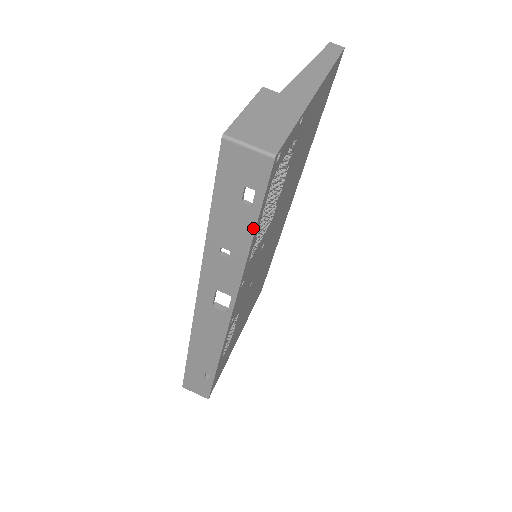
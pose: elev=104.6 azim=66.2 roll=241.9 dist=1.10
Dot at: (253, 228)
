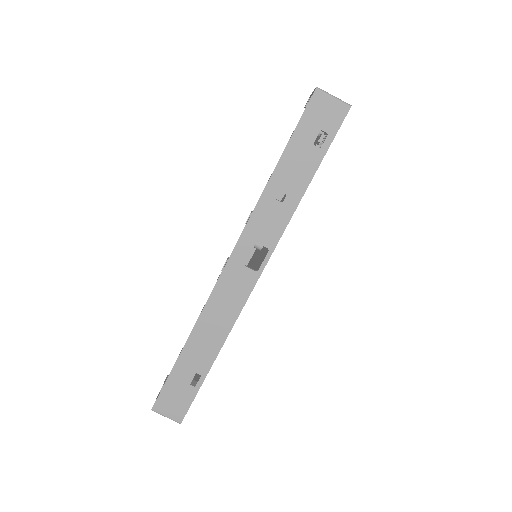
Dot at: (315, 169)
